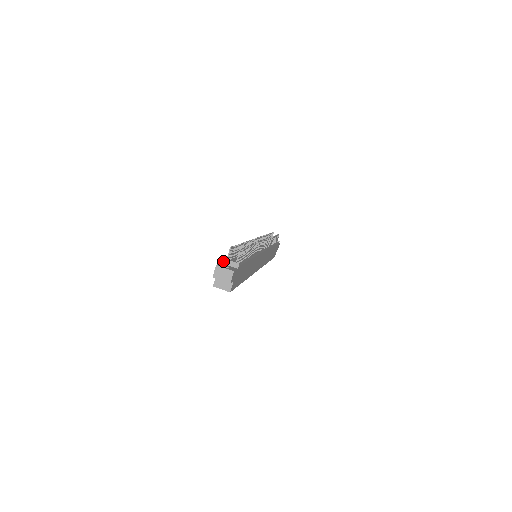
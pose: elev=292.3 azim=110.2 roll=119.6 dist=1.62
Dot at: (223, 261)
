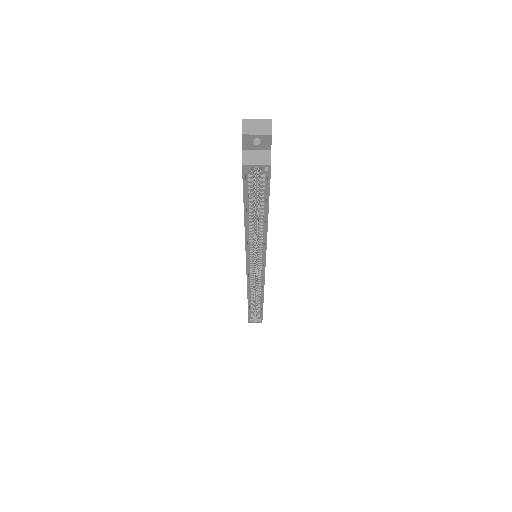
Dot at: occluded
